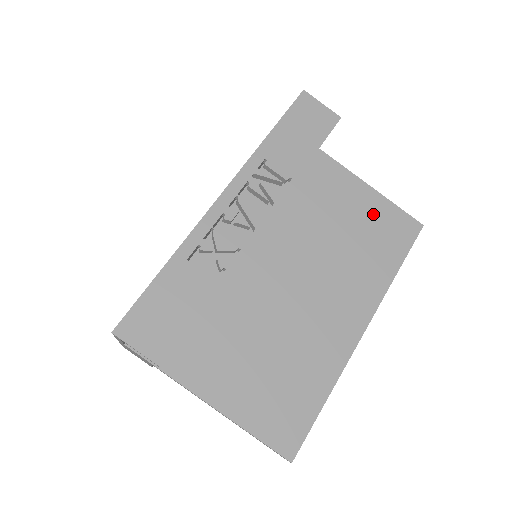
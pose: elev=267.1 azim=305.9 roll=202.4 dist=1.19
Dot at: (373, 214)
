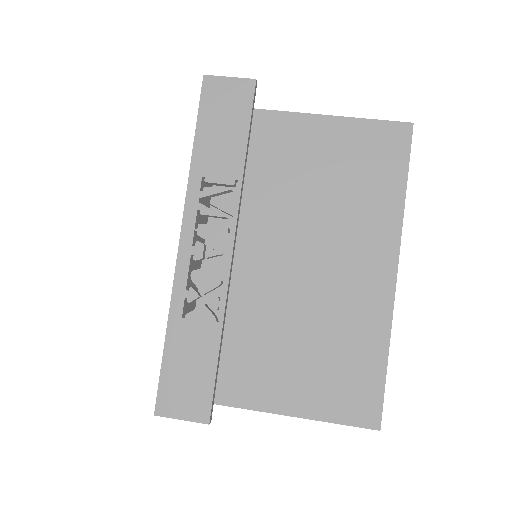
Dot at: (351, 145)
